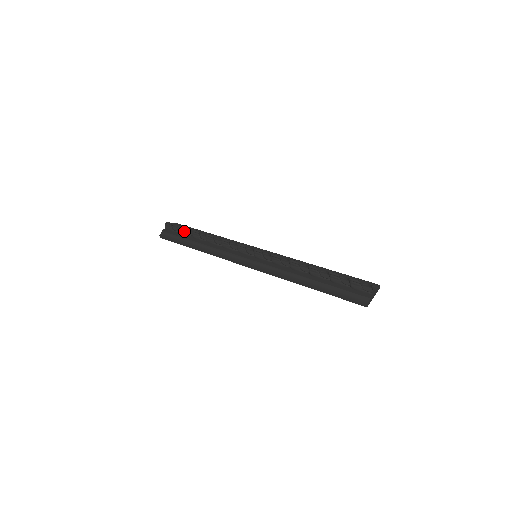
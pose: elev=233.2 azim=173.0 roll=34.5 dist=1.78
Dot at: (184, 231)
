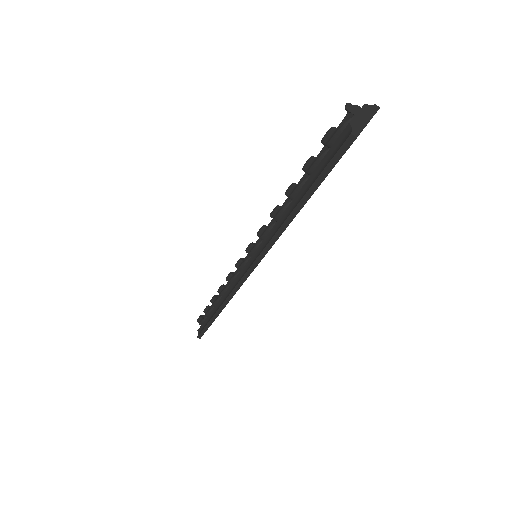
Dot at: (207, 309)
